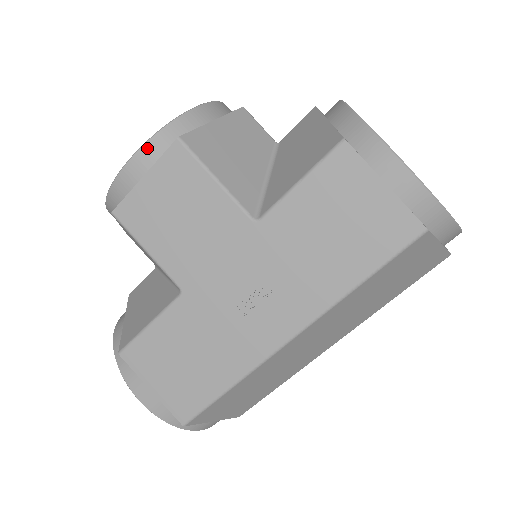
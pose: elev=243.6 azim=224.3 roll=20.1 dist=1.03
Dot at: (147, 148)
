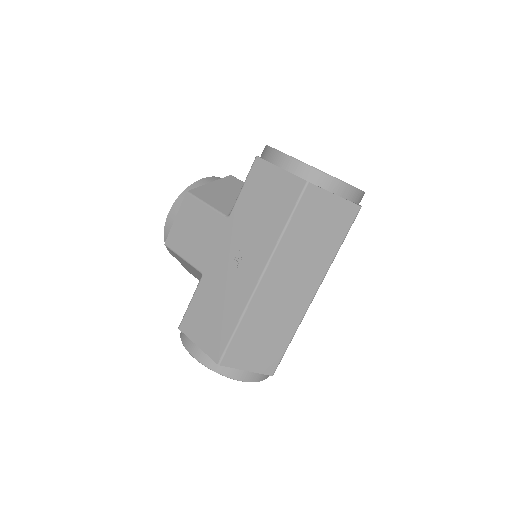
Dot at: (175, 204)
